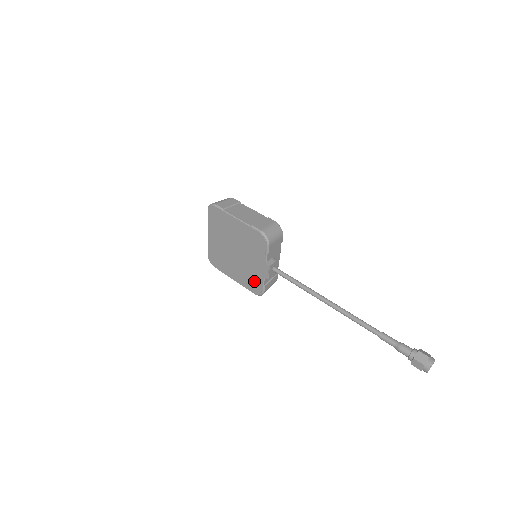
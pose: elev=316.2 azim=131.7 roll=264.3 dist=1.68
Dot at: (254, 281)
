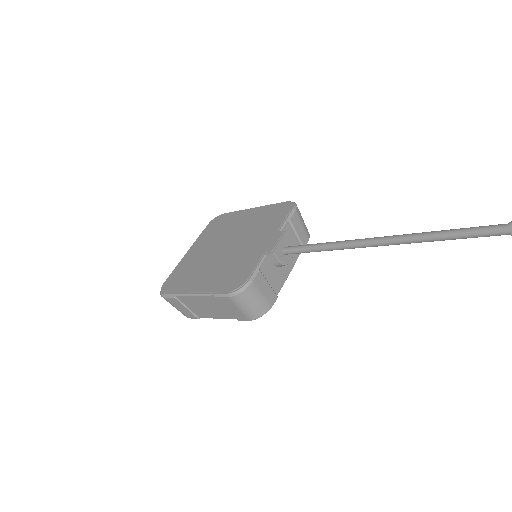
Dot at: (240, 270)
